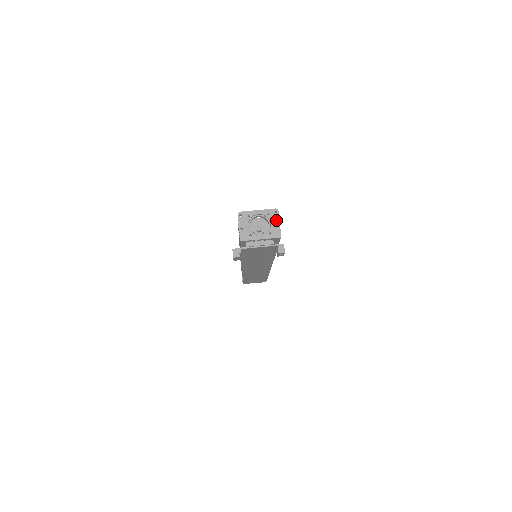
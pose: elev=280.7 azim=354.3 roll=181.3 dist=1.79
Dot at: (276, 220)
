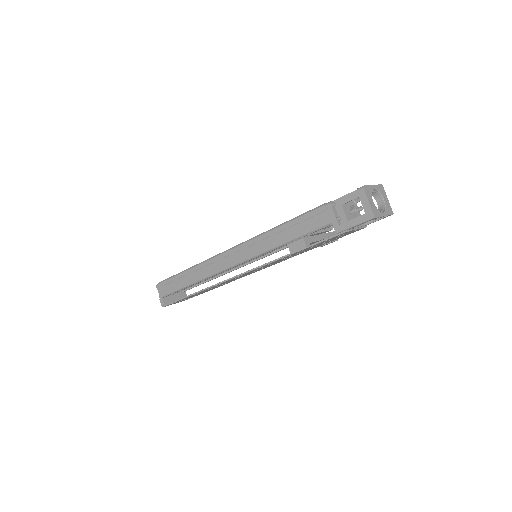
Dot at: (385, 196)
